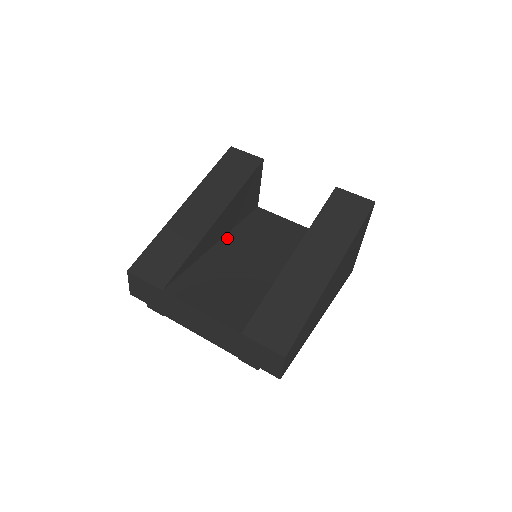
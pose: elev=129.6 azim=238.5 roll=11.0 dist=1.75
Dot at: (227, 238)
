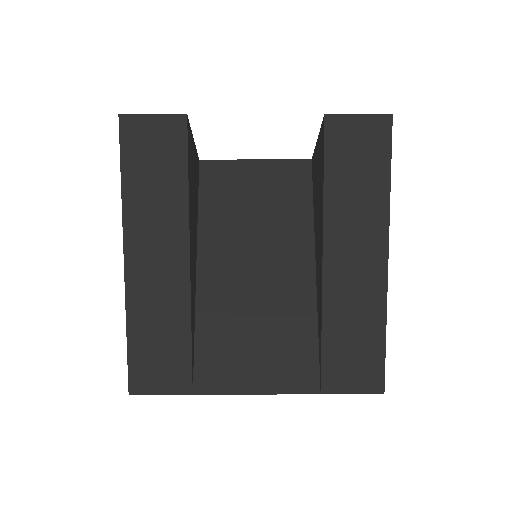
Dot at: (203, 251)
